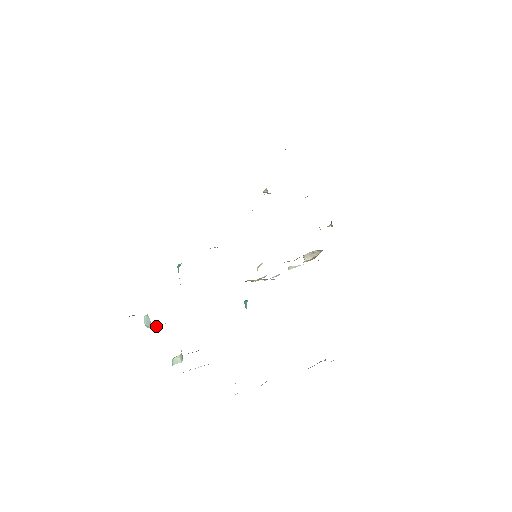
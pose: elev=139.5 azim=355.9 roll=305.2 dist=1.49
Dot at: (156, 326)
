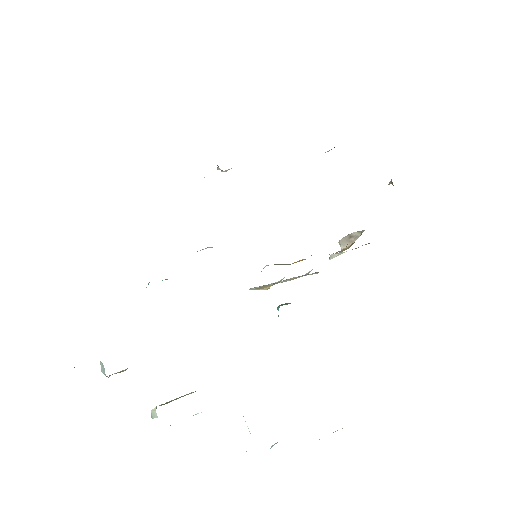
Dot at: (119, 372)
